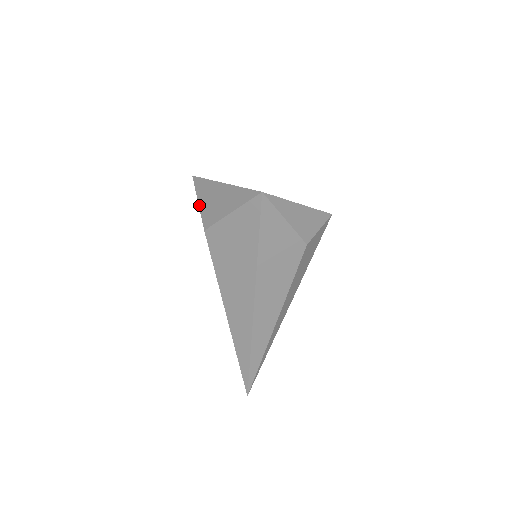
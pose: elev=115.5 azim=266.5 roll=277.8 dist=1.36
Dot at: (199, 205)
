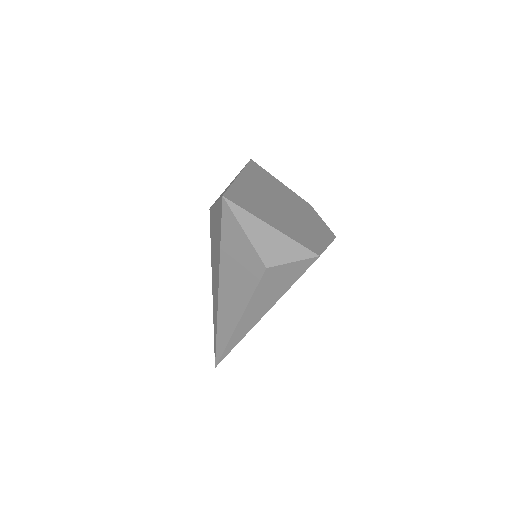
Dot at: occluded
